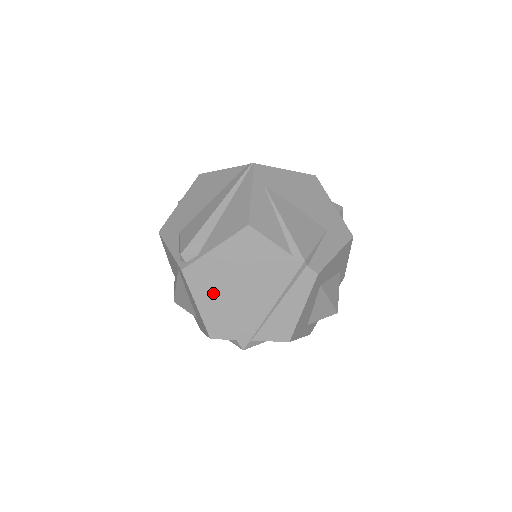
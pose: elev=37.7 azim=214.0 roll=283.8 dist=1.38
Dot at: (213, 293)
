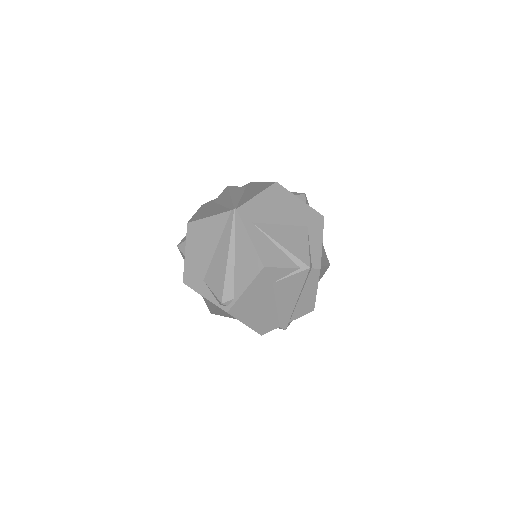
Dot at: (254, 313)
